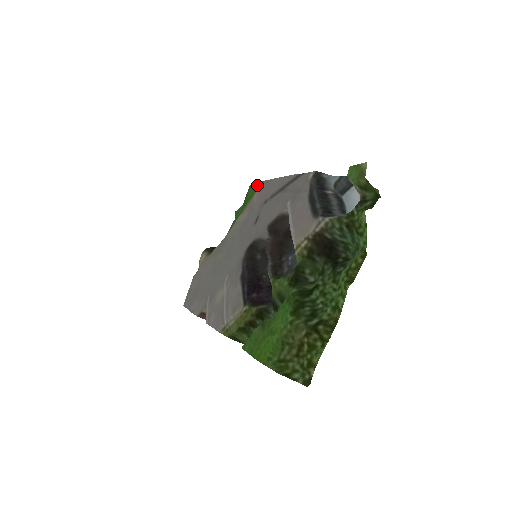
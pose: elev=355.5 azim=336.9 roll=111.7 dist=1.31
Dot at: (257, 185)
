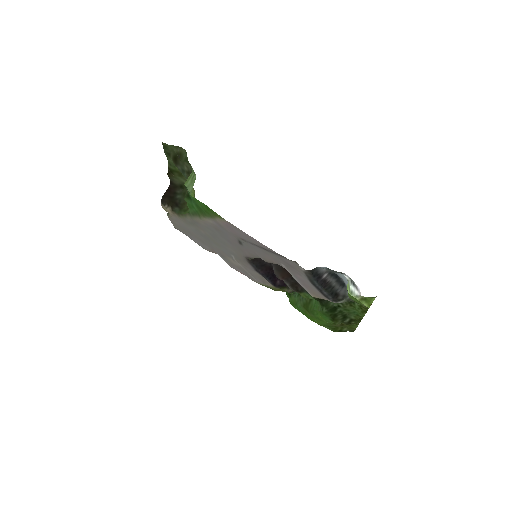
Dot at: (210, 210)
